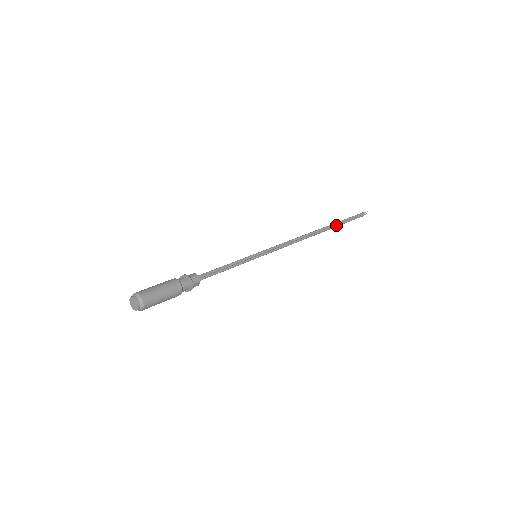
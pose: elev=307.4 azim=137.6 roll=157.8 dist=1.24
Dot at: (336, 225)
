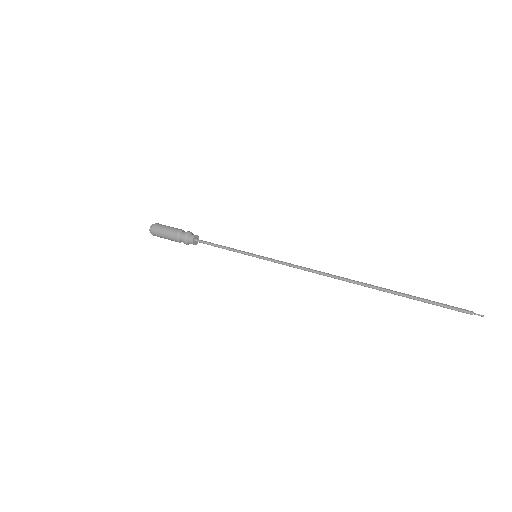
Dot at: (394, 292)
